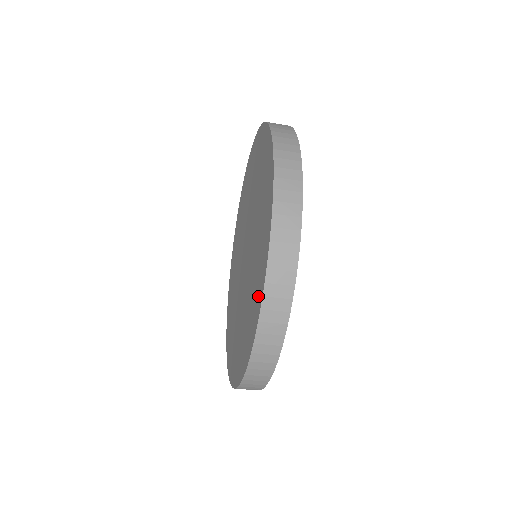
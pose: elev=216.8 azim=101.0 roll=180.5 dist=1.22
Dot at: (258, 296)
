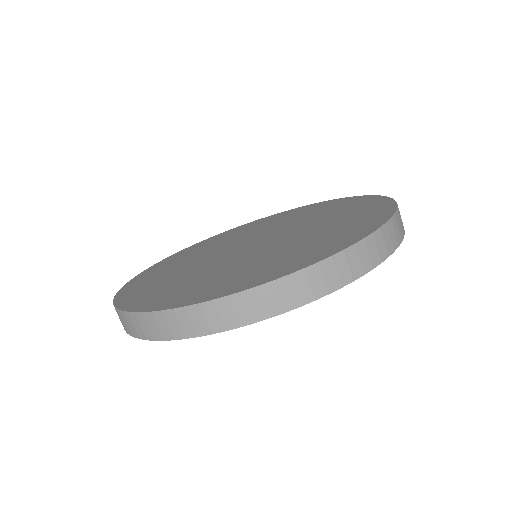
Dot at: (322, 251)
